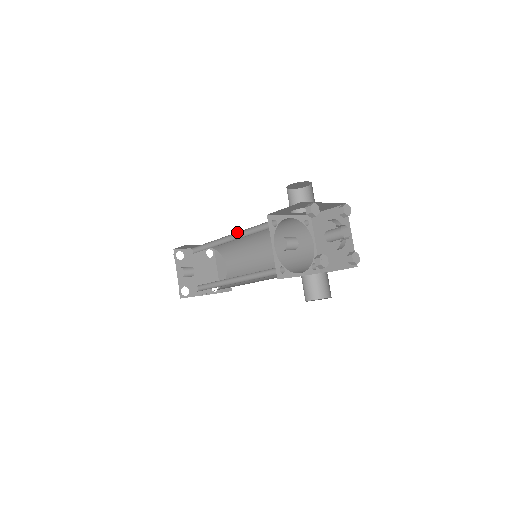
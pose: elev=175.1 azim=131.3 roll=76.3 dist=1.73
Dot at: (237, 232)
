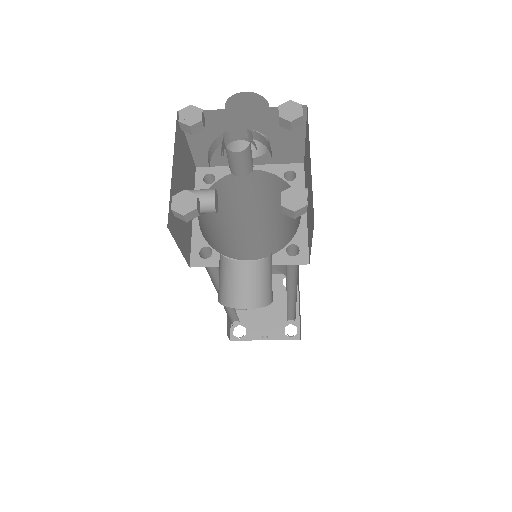
Dot at: occluded
